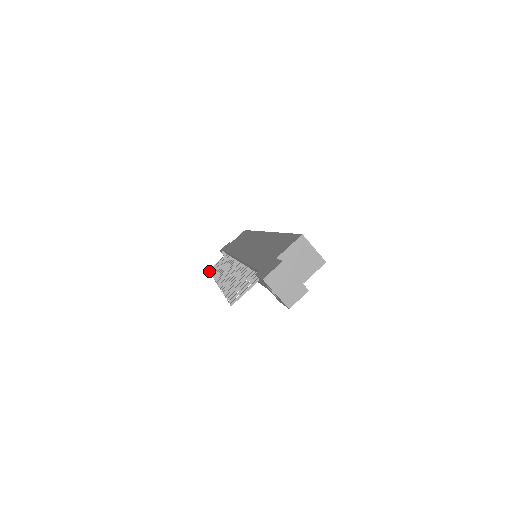
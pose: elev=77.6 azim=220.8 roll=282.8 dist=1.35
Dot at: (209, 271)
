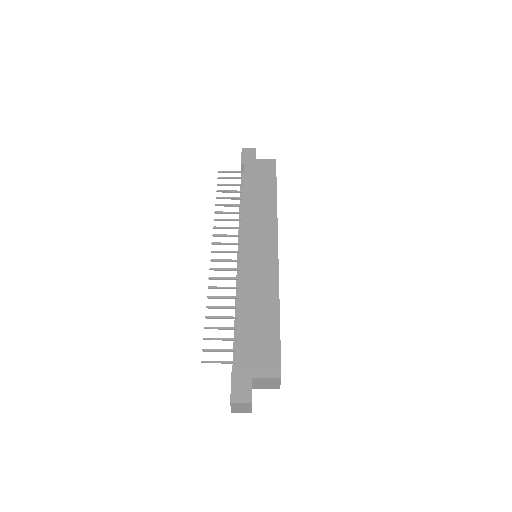
Dot at: (218, 178)
